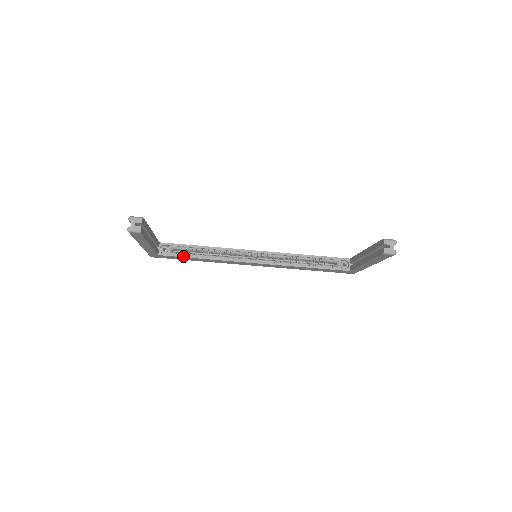
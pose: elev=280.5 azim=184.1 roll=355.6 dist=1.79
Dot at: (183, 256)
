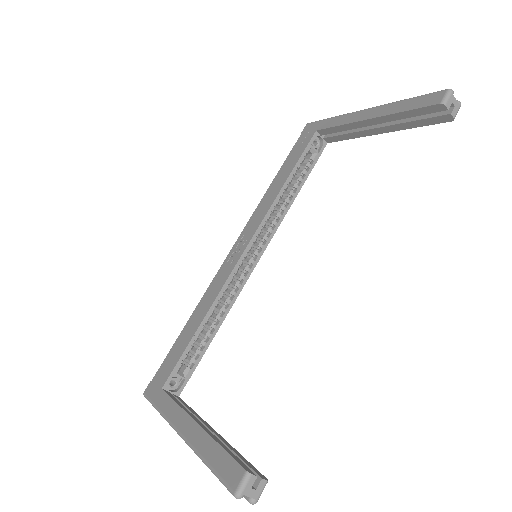
Dot at: (199, 360)
